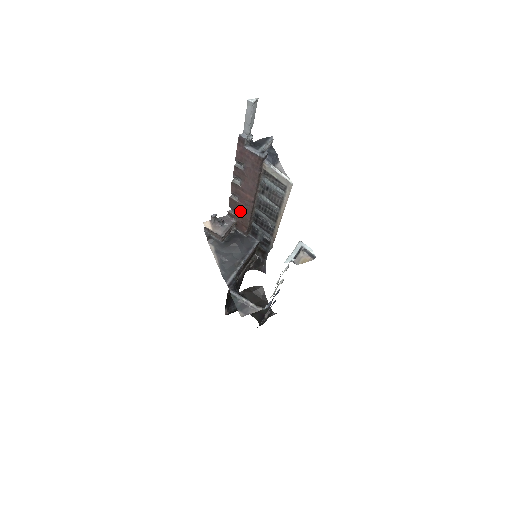
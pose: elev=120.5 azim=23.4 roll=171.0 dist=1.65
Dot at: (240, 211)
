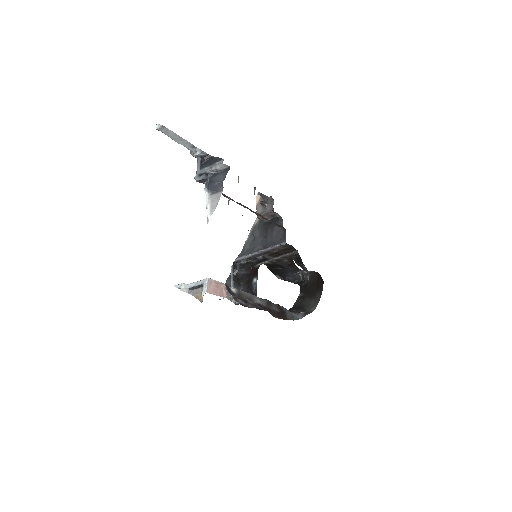
Dot at: occluded
